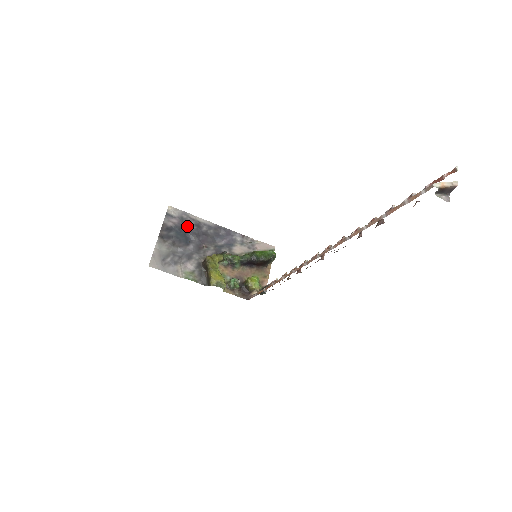
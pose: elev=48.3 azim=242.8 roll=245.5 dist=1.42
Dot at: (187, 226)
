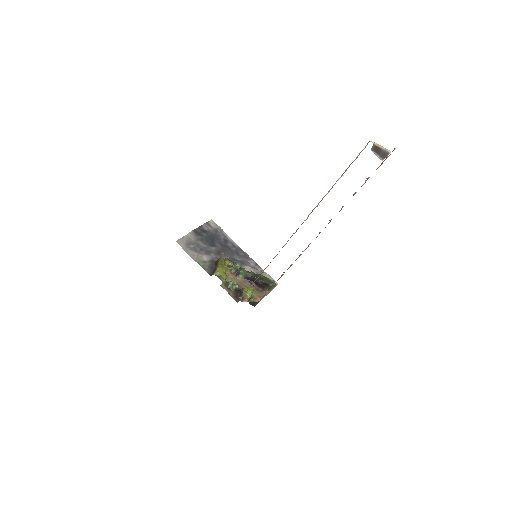
Dot at: (218, 237)
